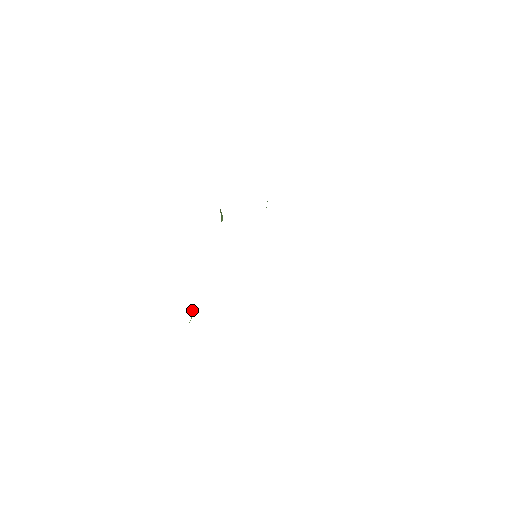
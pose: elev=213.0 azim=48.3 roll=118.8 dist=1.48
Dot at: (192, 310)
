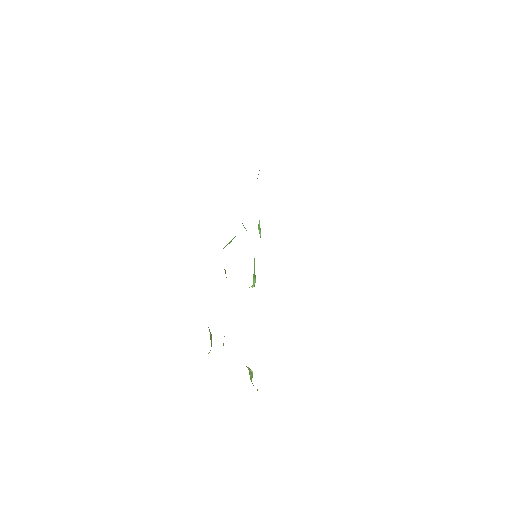
Dot at: (249, 368)
